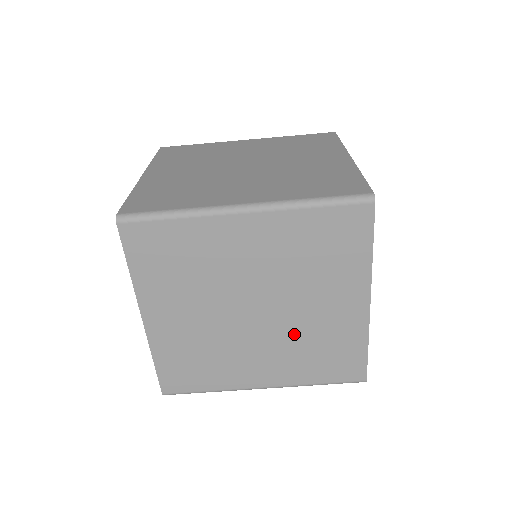
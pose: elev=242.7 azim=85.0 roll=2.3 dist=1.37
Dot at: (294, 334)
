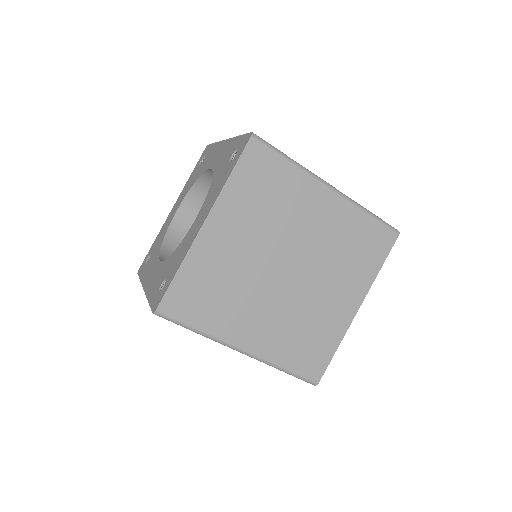
Dot at: occluded
